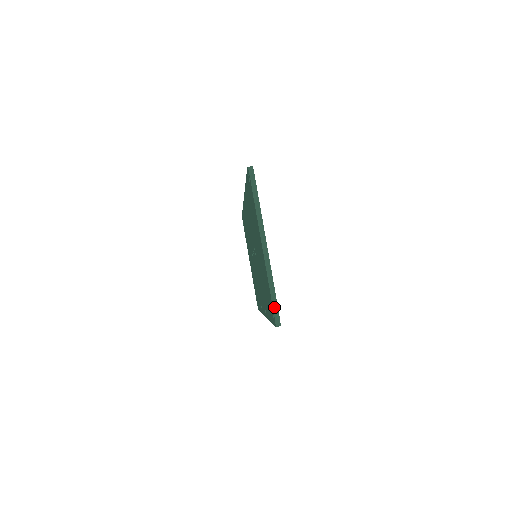
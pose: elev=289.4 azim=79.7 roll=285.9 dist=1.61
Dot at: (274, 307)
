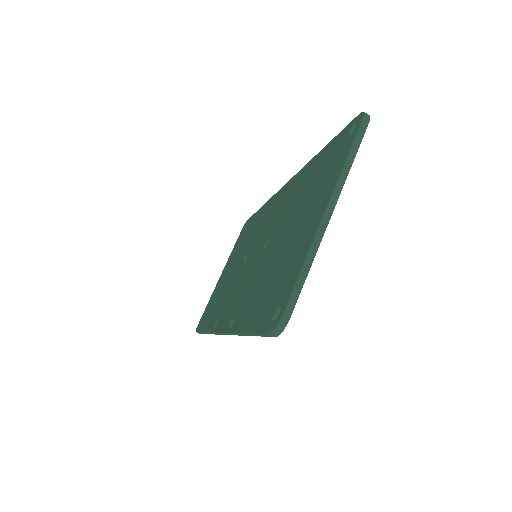
Dot at: (290, 302)
